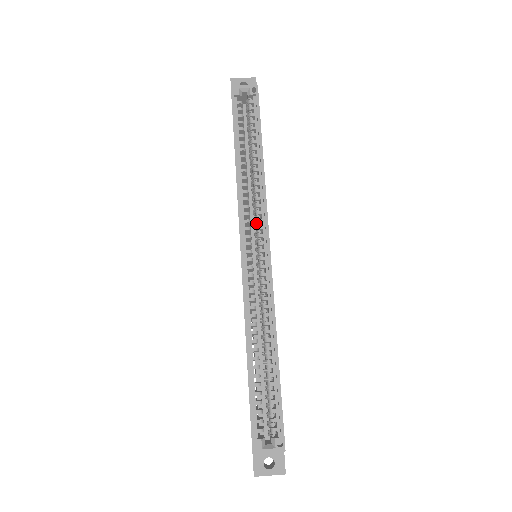
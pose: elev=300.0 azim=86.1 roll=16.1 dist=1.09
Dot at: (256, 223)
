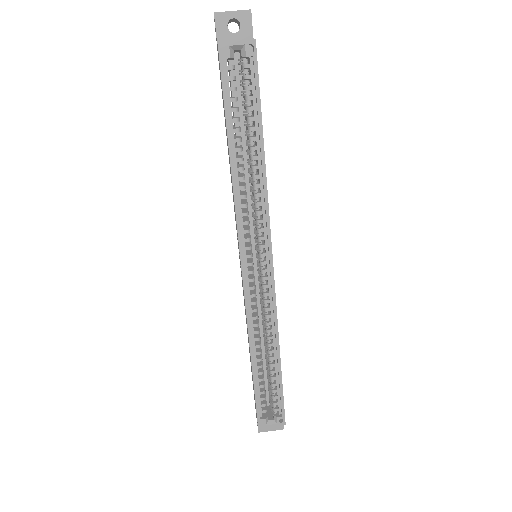
Dot at: (257, 231)
